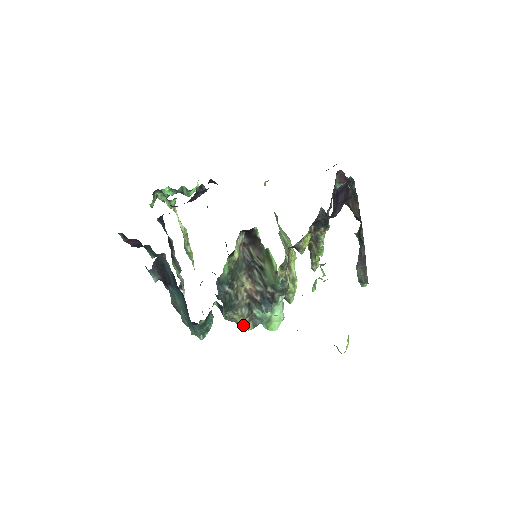
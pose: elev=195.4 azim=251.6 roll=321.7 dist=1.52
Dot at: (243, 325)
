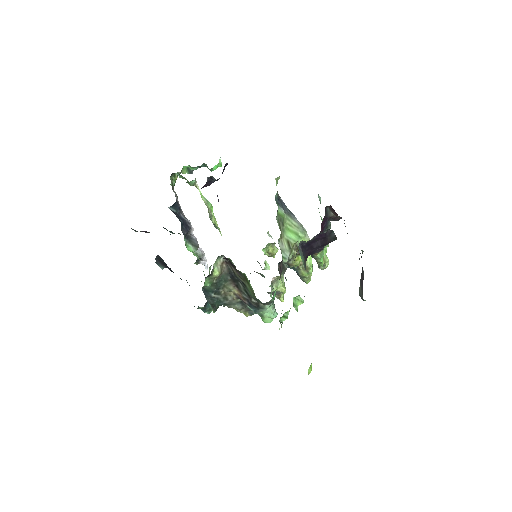
Dot at: (241, 312)
